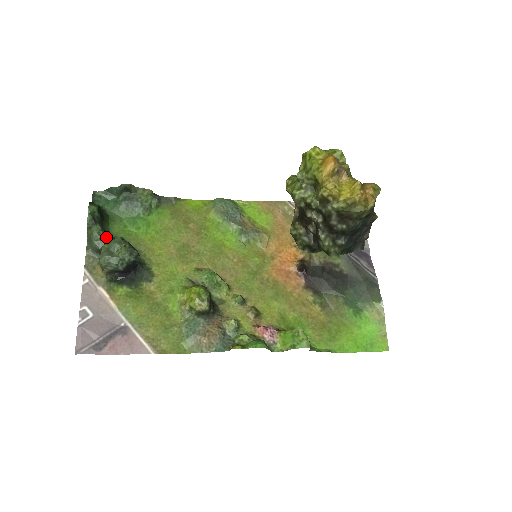
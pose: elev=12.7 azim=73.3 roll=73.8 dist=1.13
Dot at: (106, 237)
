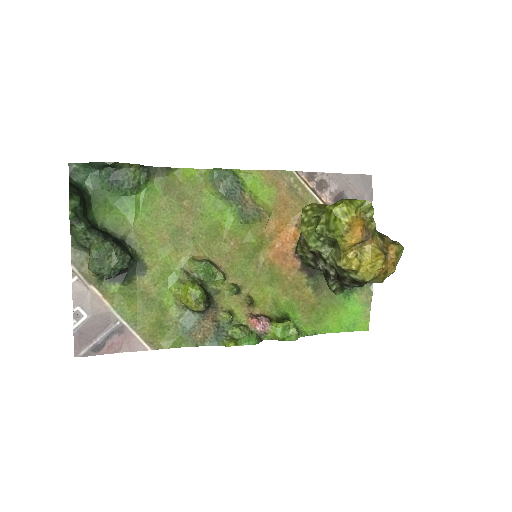
Dot at: (93, 236)
